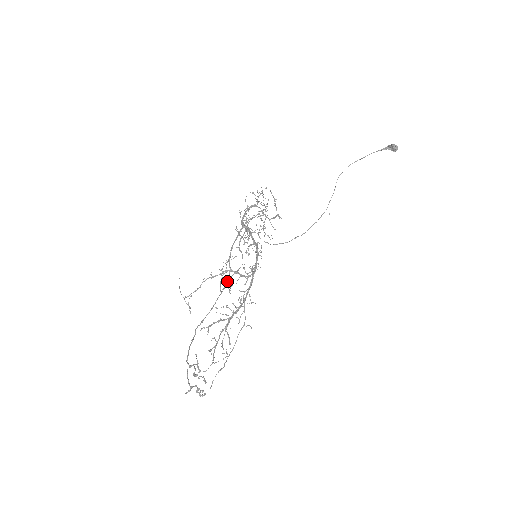
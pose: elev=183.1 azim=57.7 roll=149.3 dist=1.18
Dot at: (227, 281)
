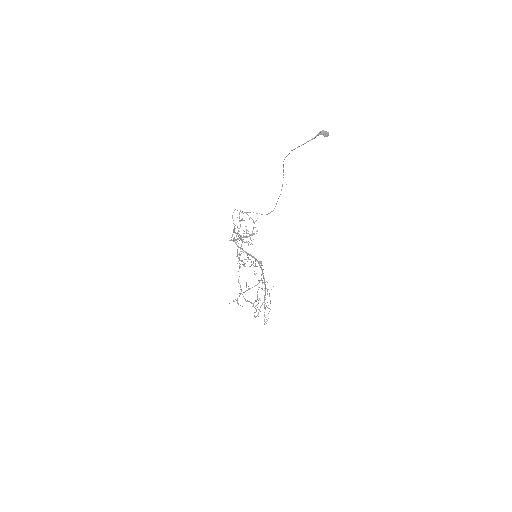
Dot at: (244, 265)
